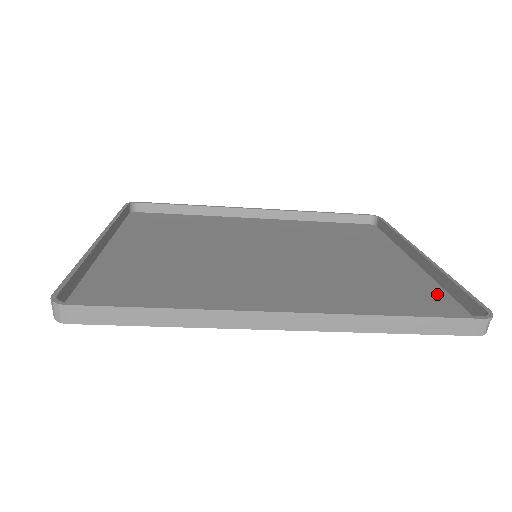
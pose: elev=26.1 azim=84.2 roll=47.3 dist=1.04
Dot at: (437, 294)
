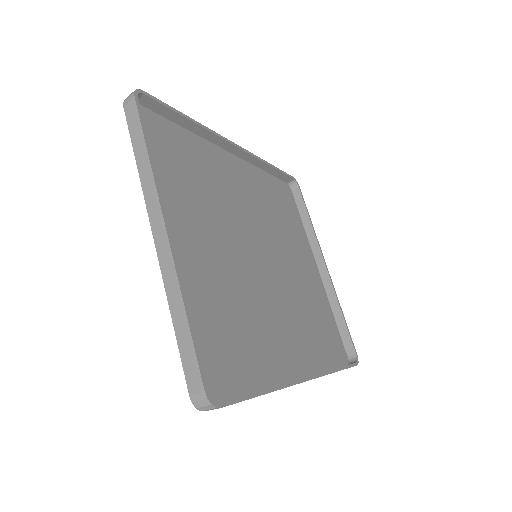
Dot at: (332, 319)
